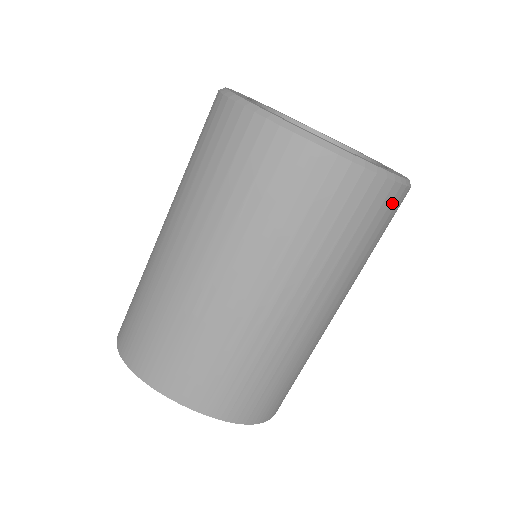
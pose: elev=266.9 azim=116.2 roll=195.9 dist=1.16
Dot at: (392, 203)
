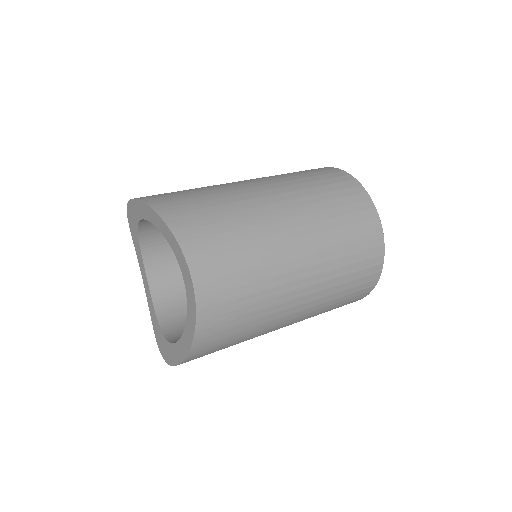
Dot at: (362, 295)
